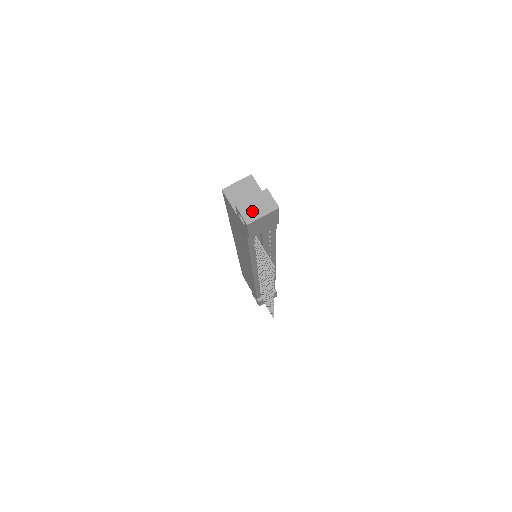
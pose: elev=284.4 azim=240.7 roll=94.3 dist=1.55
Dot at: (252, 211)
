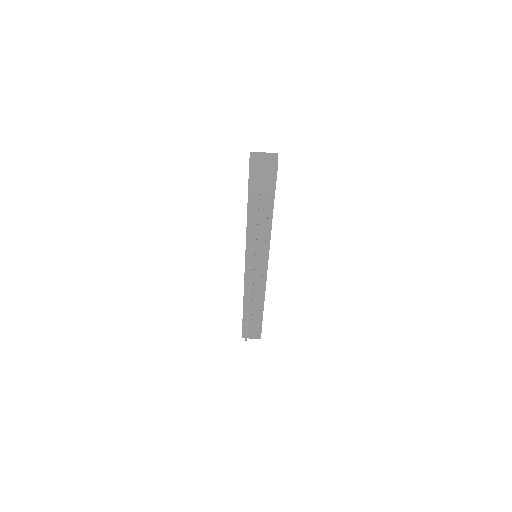
Dot at: (258, 158)
